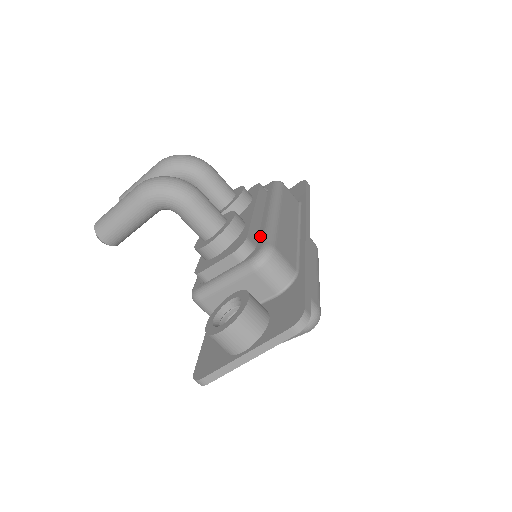
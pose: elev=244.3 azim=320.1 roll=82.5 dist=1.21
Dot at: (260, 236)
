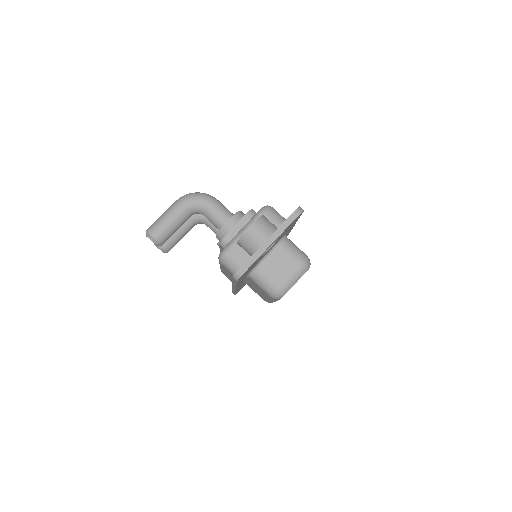
Dot at: occluded
